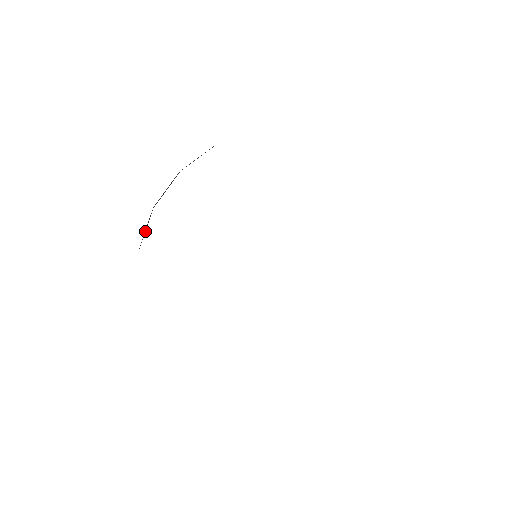
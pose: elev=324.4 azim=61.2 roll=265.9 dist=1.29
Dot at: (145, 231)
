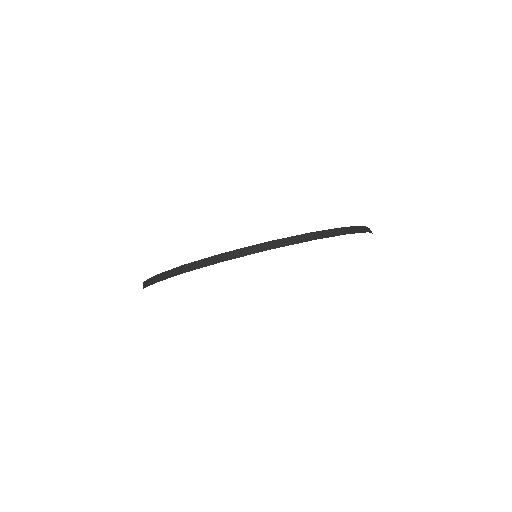
Dot at: occluded
